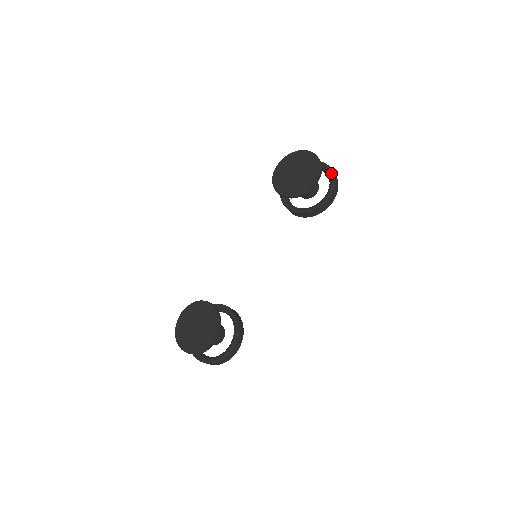
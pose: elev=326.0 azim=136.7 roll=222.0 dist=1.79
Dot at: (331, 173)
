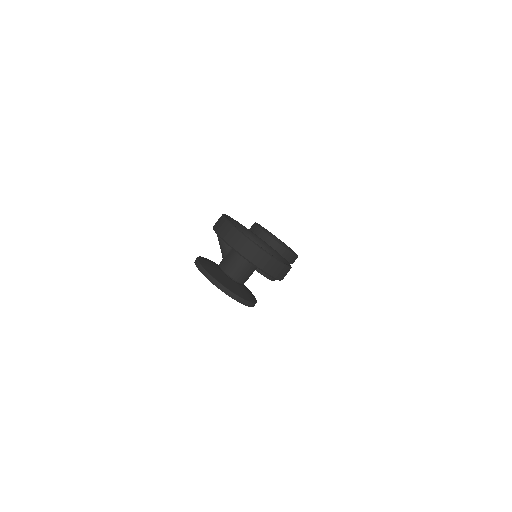
Dot at: occluded
